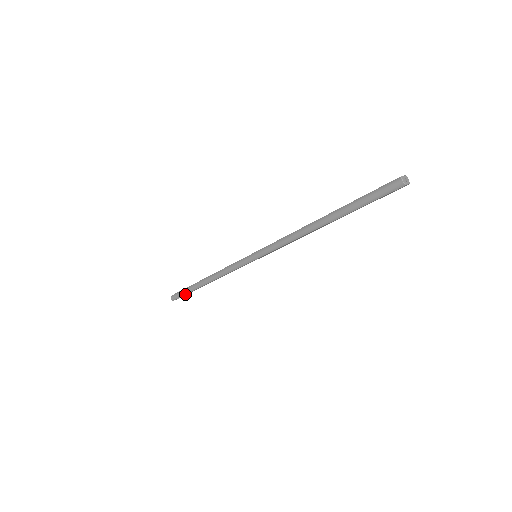
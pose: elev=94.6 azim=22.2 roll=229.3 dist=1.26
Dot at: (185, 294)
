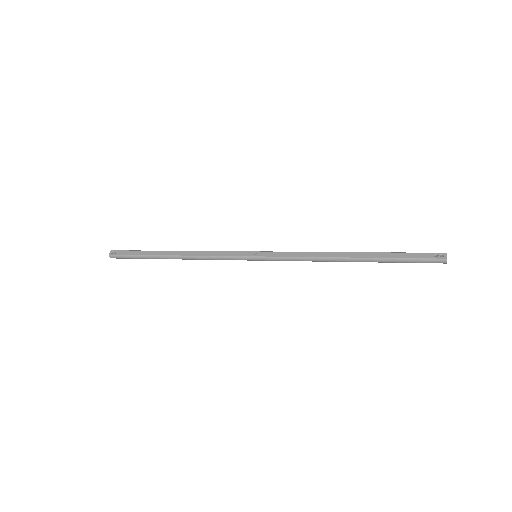
Dot at: occluded
